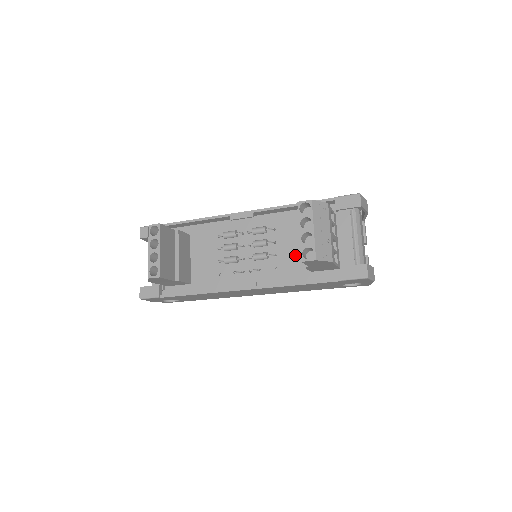
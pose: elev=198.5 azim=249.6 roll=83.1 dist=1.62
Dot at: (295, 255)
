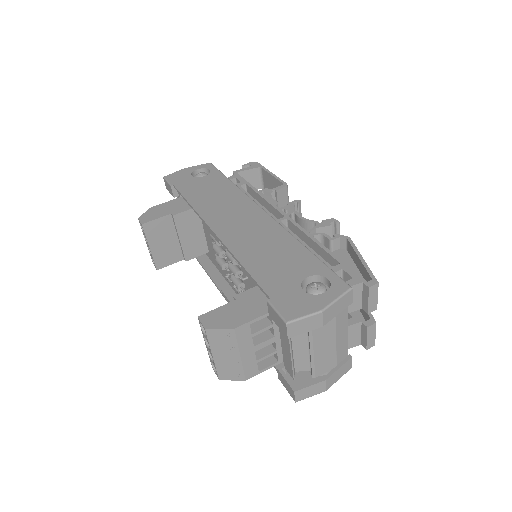
Dot at: occluded
